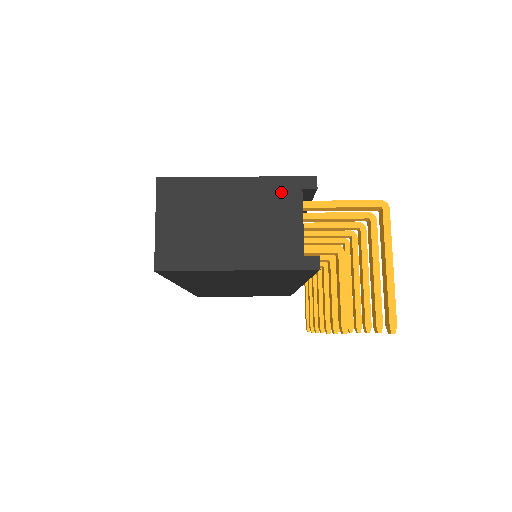
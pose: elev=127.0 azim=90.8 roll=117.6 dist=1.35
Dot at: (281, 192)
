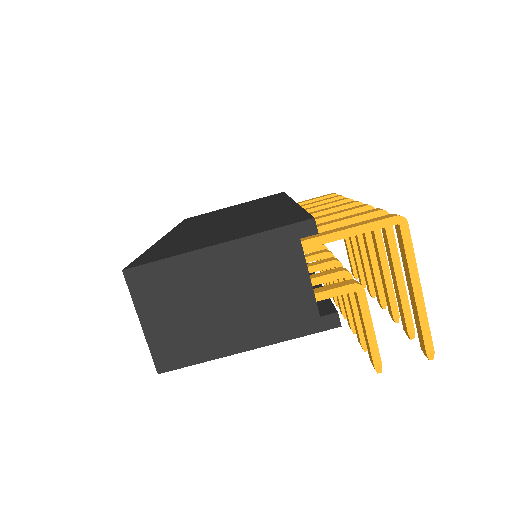
Dot at: (275, 249)
